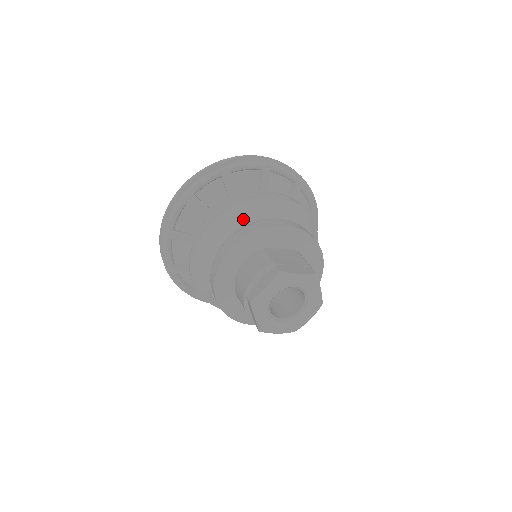
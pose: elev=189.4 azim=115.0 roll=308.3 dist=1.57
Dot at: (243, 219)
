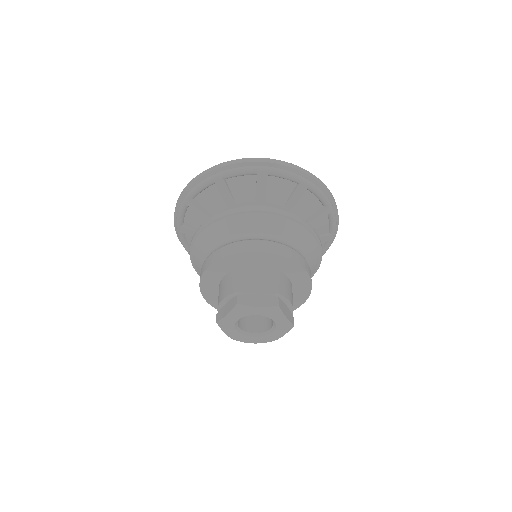
Dot at: (226, 235)
